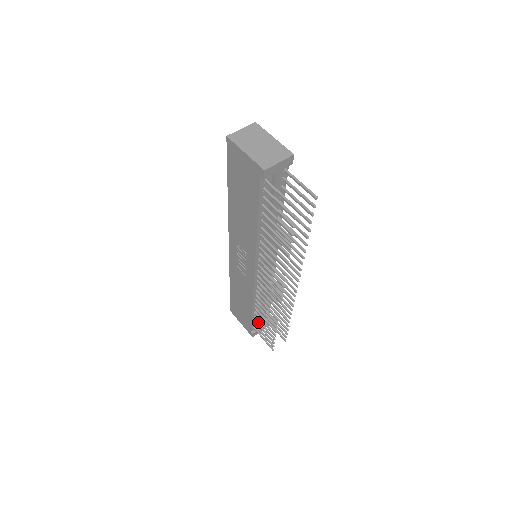
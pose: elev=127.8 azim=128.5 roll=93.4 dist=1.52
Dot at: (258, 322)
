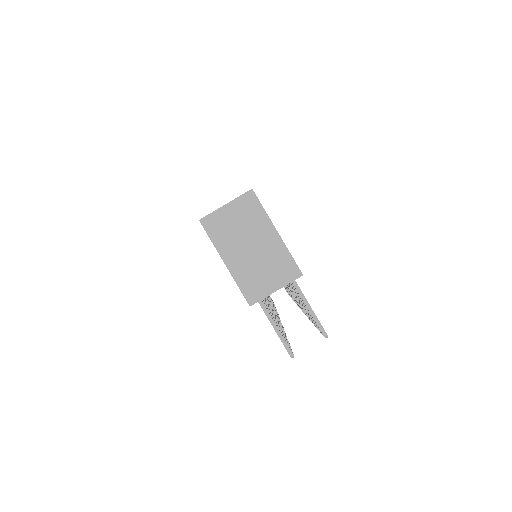
Dot at: occluded
